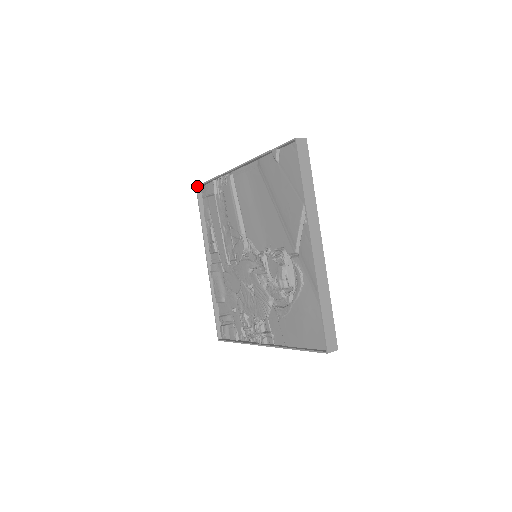
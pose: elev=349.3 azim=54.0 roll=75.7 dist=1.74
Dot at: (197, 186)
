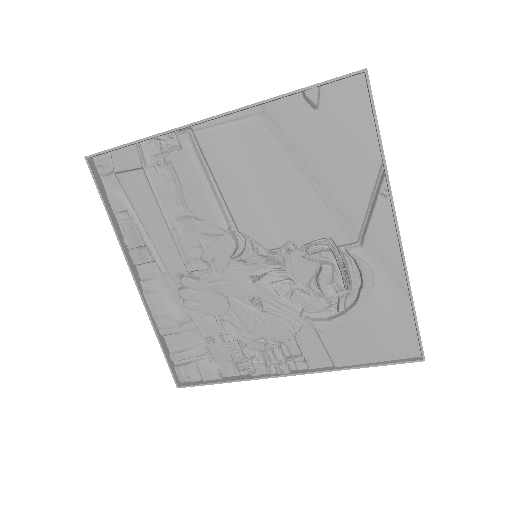
Dot at: (89, 156)
